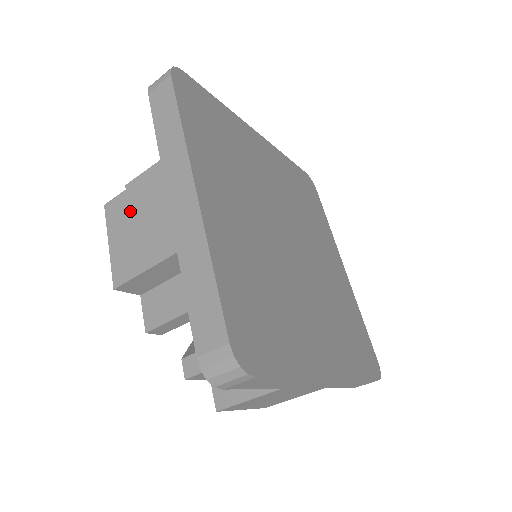
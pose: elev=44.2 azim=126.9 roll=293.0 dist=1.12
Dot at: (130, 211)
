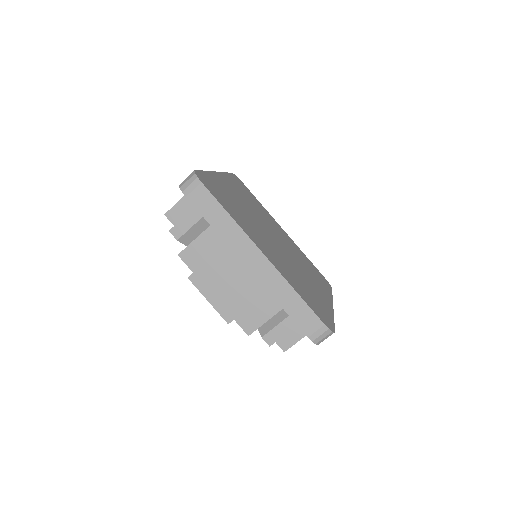
Dot at: occluded
